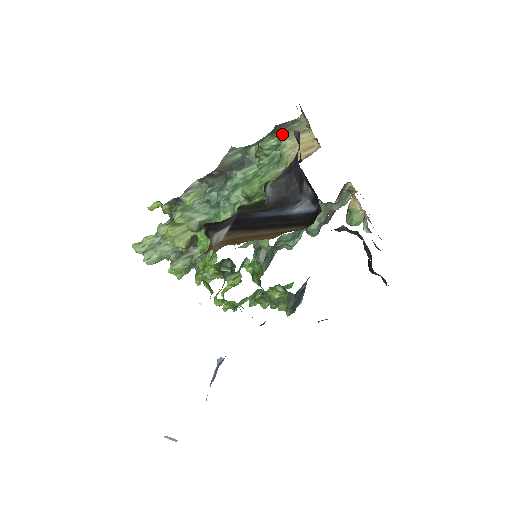
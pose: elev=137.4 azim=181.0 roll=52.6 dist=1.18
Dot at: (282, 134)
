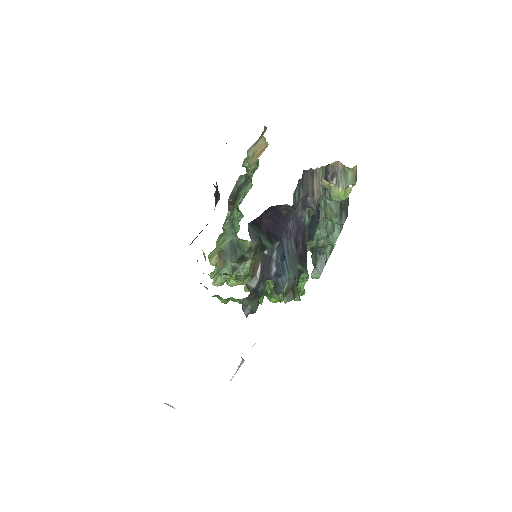
Dot at: occluded
